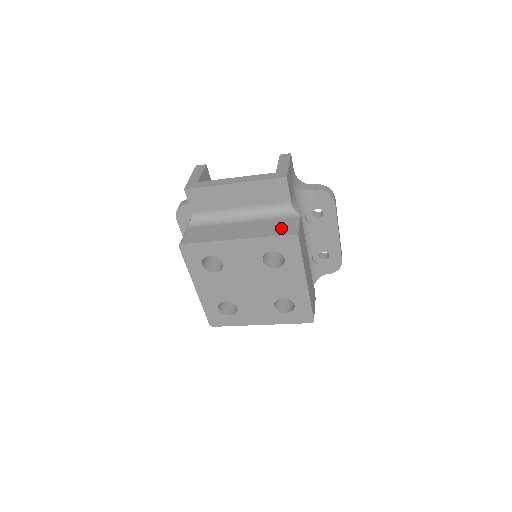
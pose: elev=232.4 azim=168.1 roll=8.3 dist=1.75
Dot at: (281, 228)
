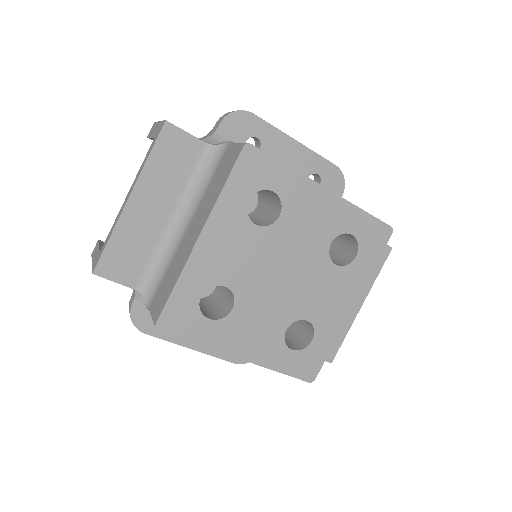
Dot at: (226, 167)
